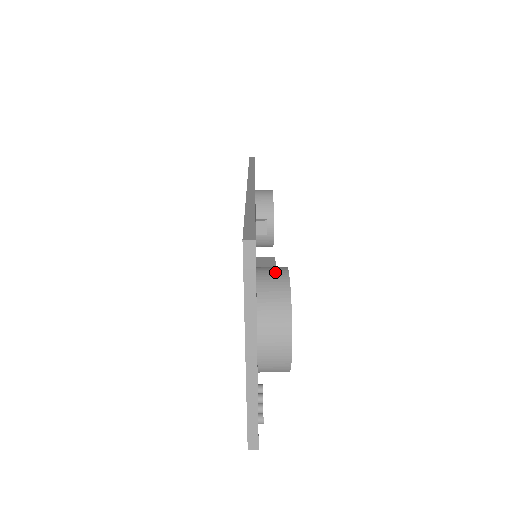
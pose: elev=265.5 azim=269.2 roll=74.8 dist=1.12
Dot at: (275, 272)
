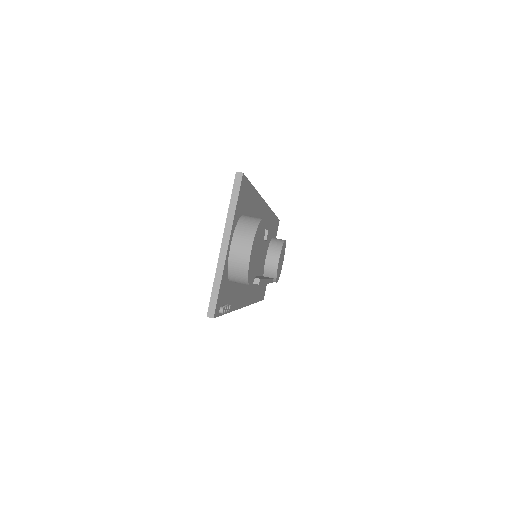
Dot at: (255, 217)
